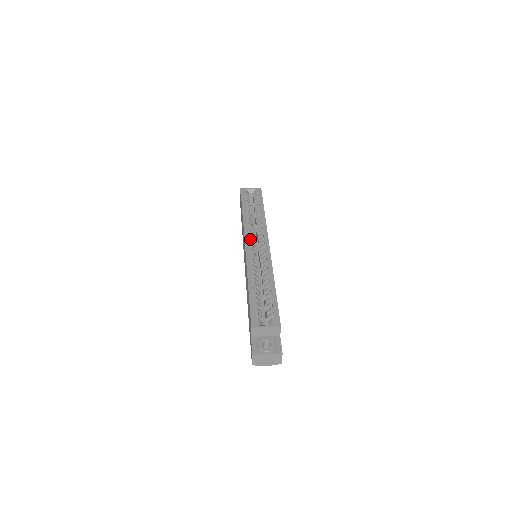
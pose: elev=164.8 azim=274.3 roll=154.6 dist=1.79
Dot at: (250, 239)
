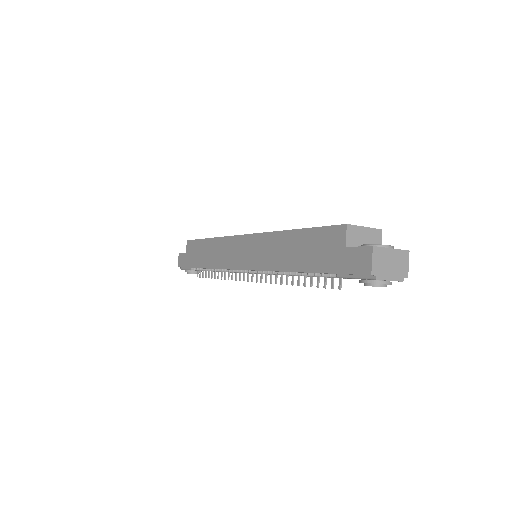
Dot at: occluded
